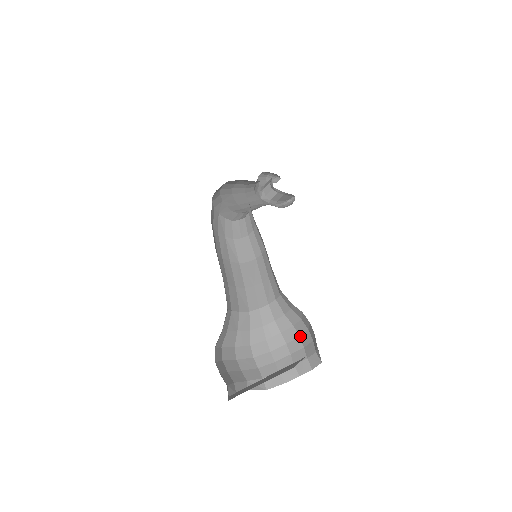
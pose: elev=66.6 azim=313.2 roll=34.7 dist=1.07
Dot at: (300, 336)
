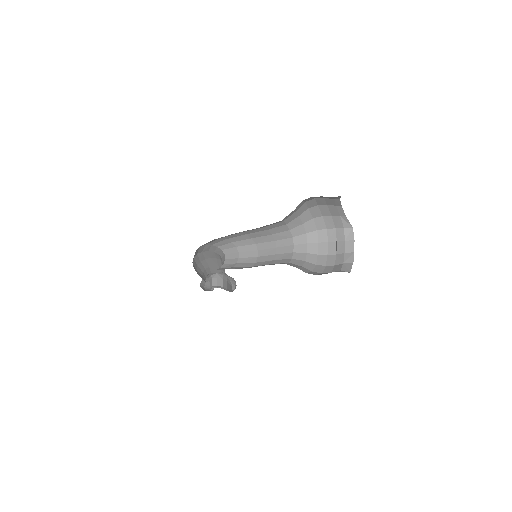
Dot at: (328, 241)
